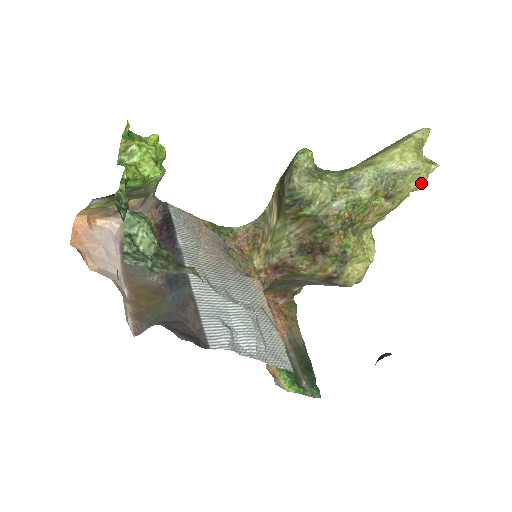
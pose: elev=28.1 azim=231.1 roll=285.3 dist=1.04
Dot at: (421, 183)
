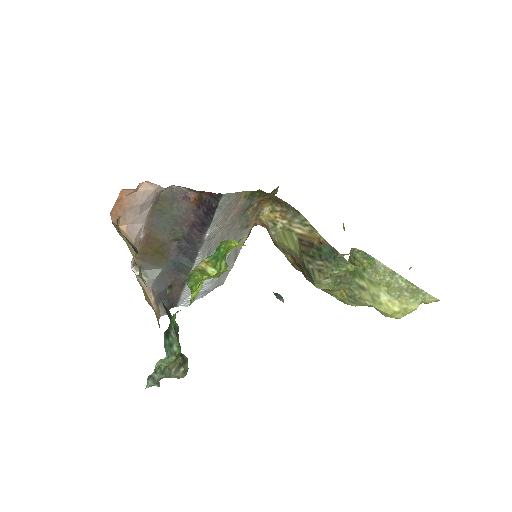
Dot at: occluded
